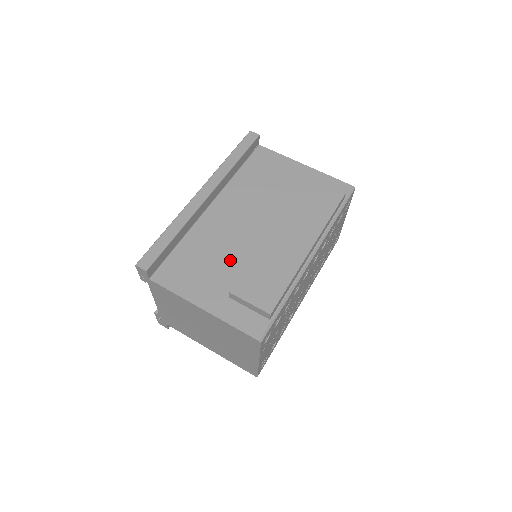
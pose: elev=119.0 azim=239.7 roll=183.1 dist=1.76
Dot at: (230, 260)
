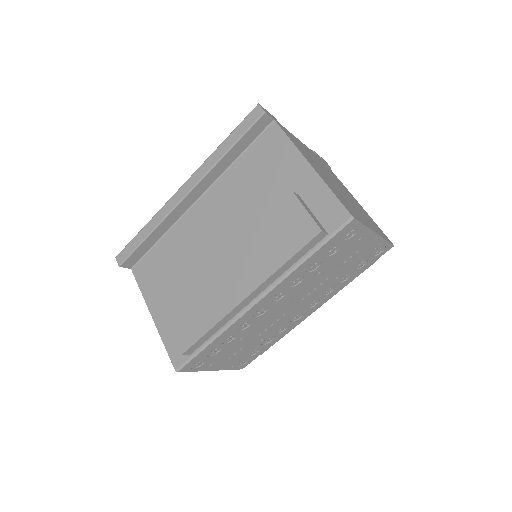
Dot at: (187, 274)
